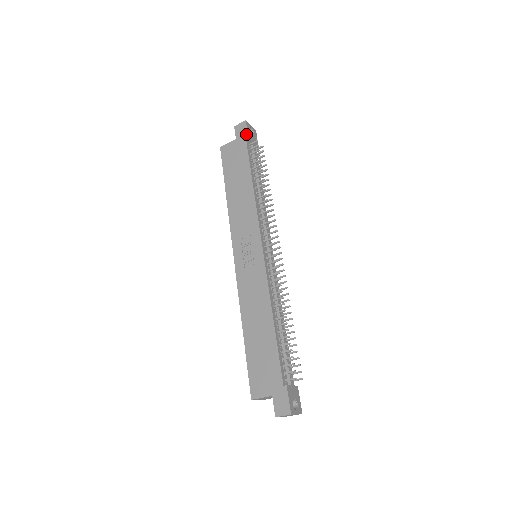
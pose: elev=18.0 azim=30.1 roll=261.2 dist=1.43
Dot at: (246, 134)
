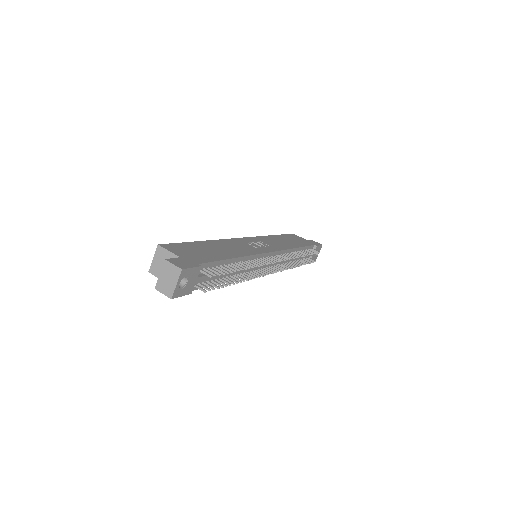
Dot at: (317, 245)
